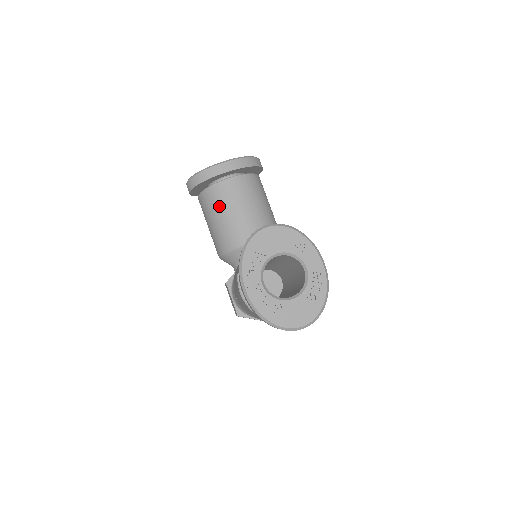
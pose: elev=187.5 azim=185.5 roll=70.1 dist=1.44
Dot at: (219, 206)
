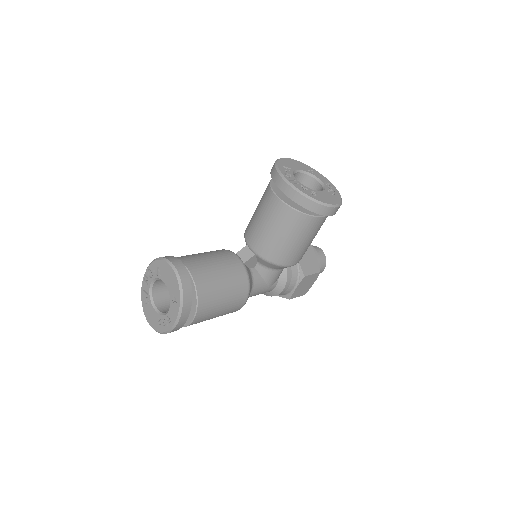
Dot at: (261, 203)
